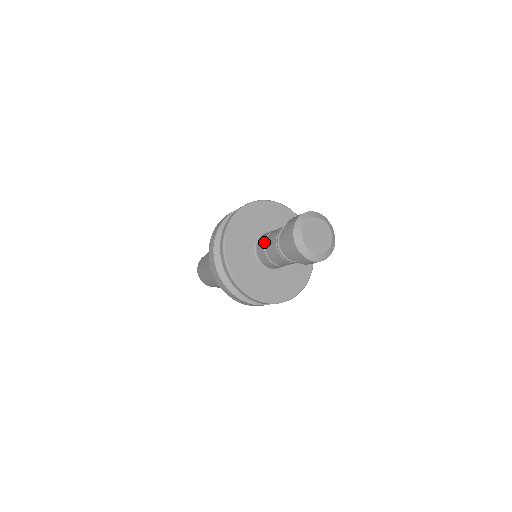
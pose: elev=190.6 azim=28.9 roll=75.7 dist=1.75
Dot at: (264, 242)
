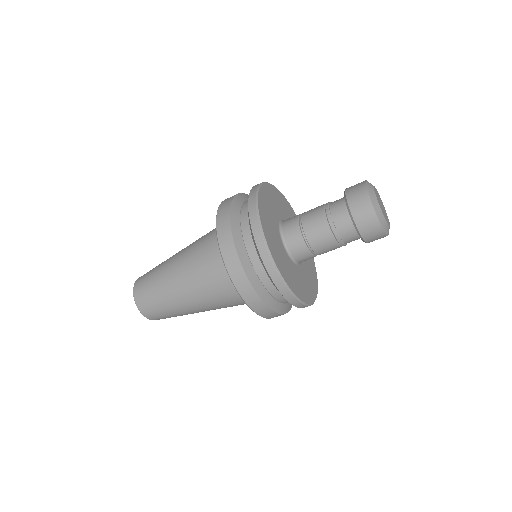
Dot at: (298, 219)
